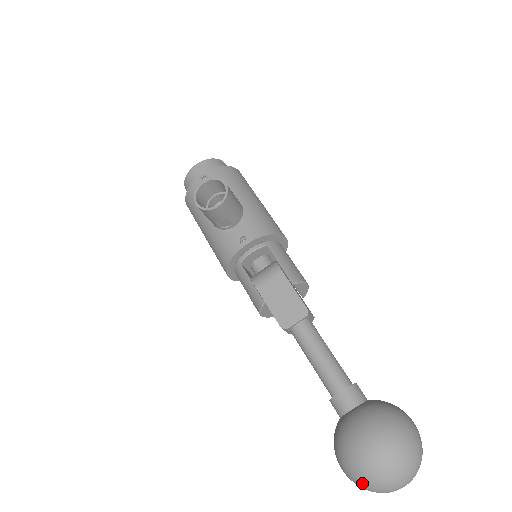
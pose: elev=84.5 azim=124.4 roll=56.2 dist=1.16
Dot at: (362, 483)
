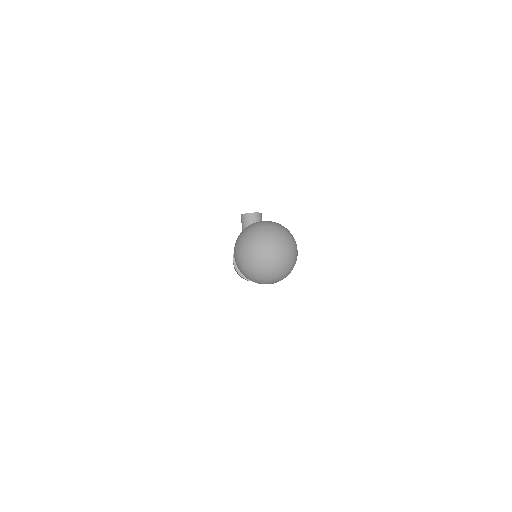
Dot at: (243, 237)
